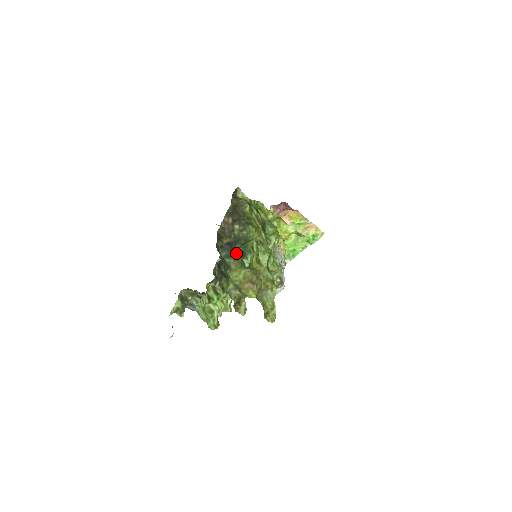
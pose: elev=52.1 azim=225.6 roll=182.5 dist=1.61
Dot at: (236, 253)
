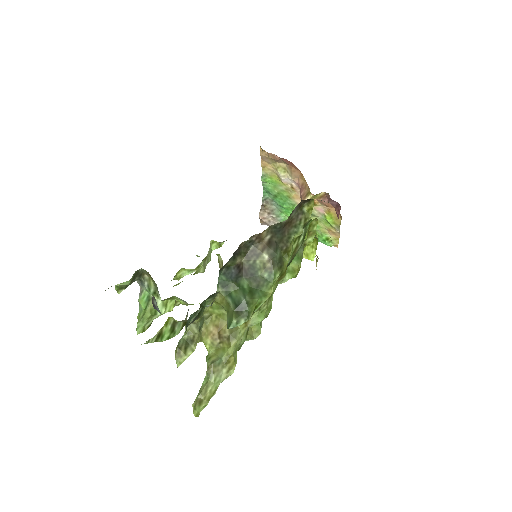
Dot at: (235, 294)
